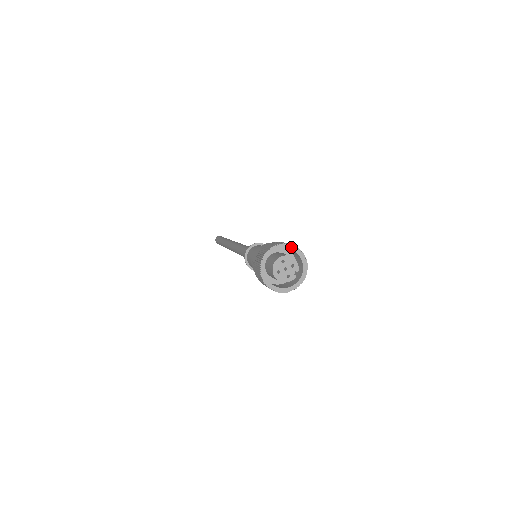
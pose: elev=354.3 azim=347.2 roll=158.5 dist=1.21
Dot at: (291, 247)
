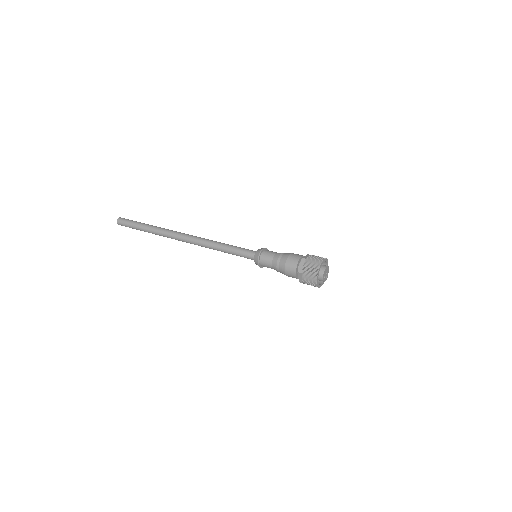
Dot at: (325, 260)
